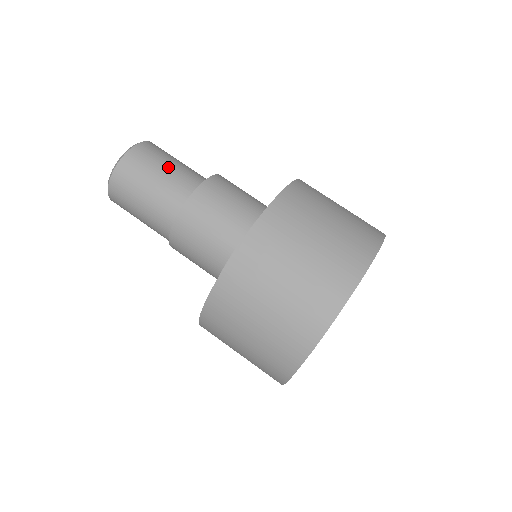
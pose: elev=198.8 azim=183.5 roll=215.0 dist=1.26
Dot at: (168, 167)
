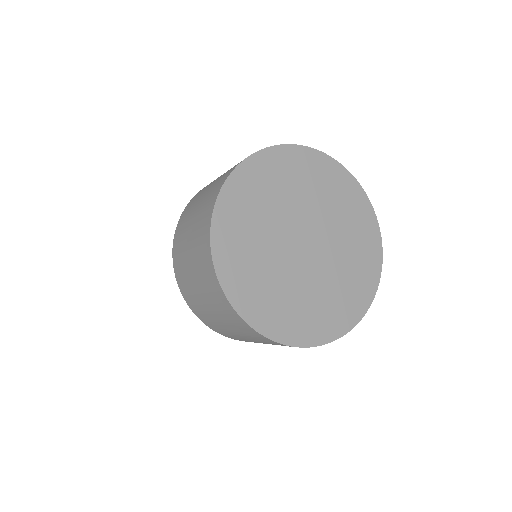
Dot at: occluded
